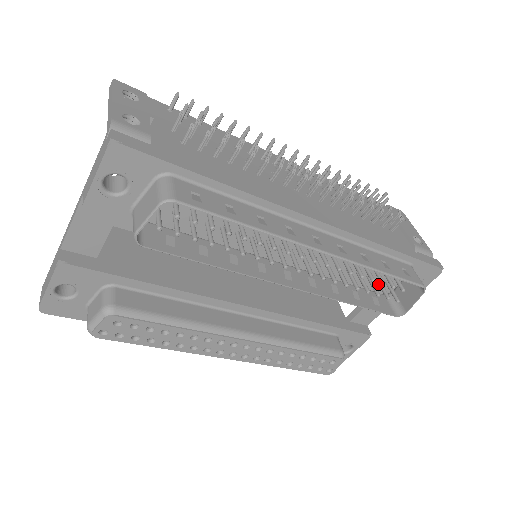
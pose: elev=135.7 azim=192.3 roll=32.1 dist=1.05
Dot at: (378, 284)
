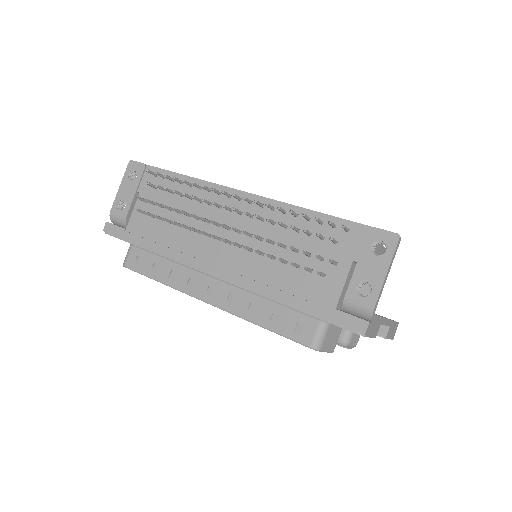
Dot at: occluded
